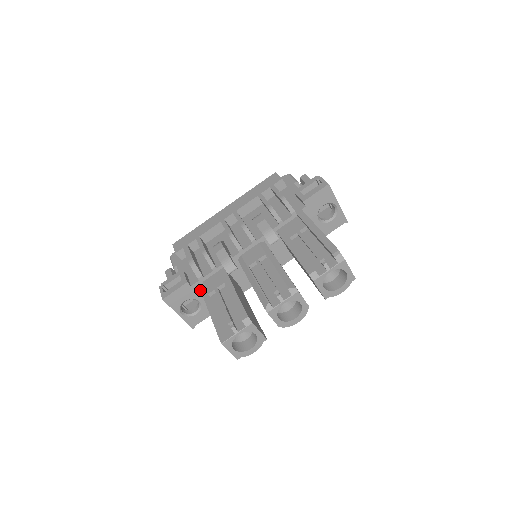
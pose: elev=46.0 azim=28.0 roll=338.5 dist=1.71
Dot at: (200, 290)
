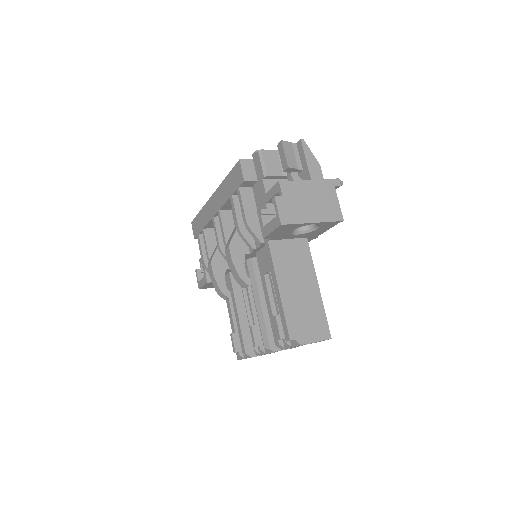
Dot at: occluded
